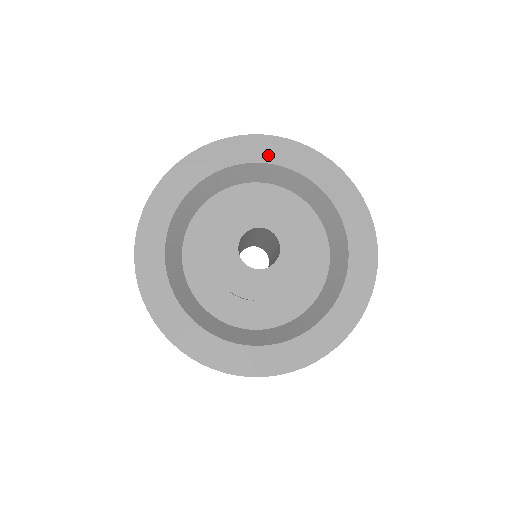
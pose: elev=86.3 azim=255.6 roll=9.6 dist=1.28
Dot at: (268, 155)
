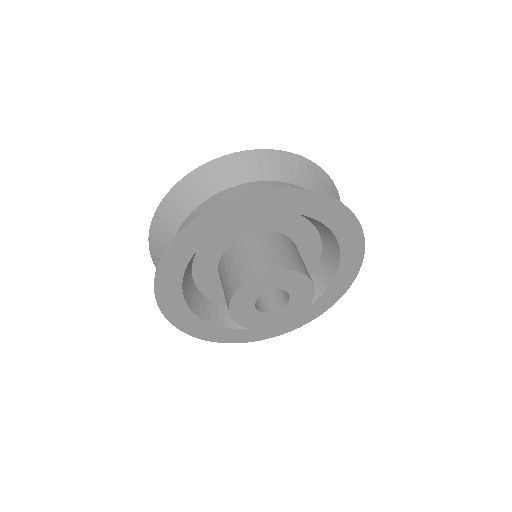
Dot at: (324, 215)
